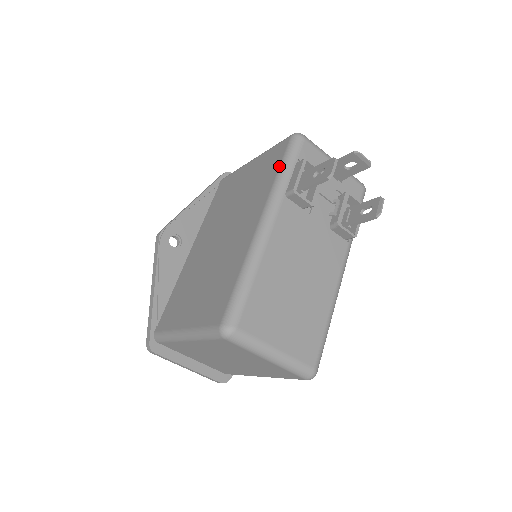
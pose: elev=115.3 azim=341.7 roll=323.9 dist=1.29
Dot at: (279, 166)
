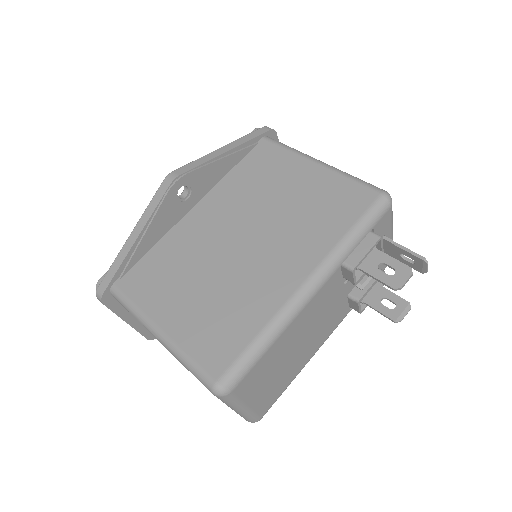
Dot at: (353, 225)
